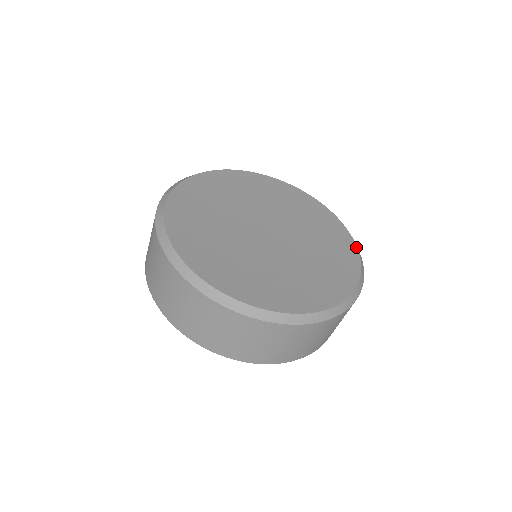
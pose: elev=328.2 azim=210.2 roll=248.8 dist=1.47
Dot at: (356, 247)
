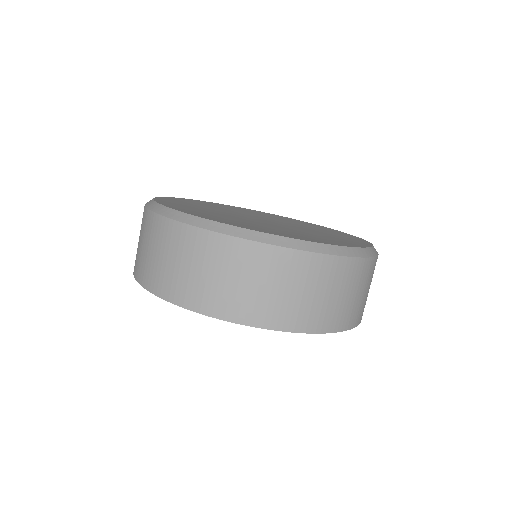
Dot at: (363, 239)
